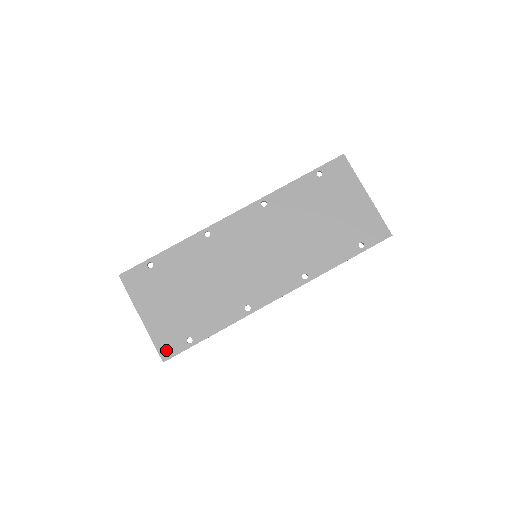
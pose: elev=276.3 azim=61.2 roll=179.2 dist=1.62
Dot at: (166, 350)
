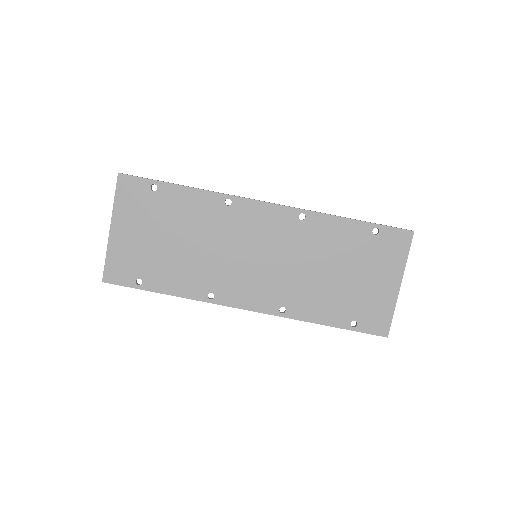
Dot at: (112, 274)
